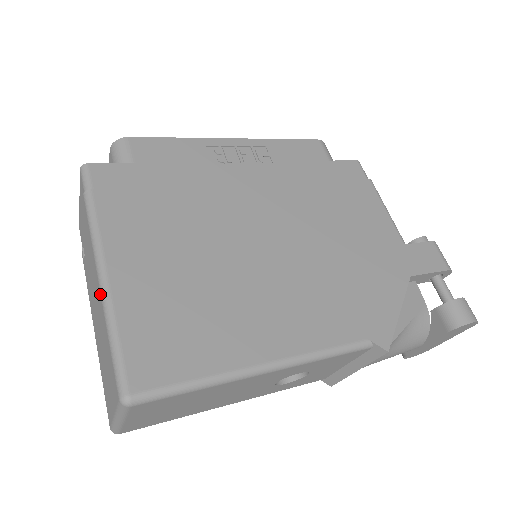
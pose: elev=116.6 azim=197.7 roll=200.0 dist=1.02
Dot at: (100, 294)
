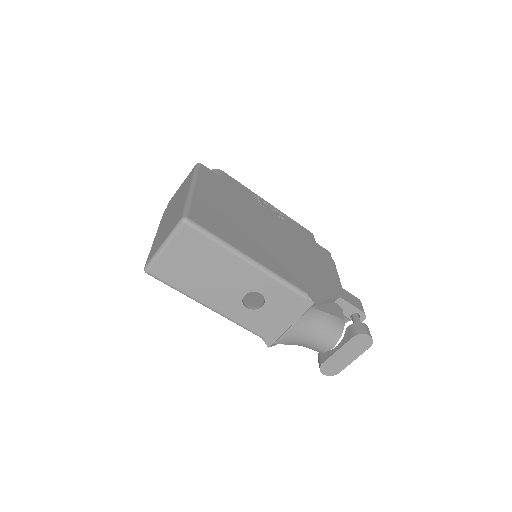
Dot at: (187, 193)
